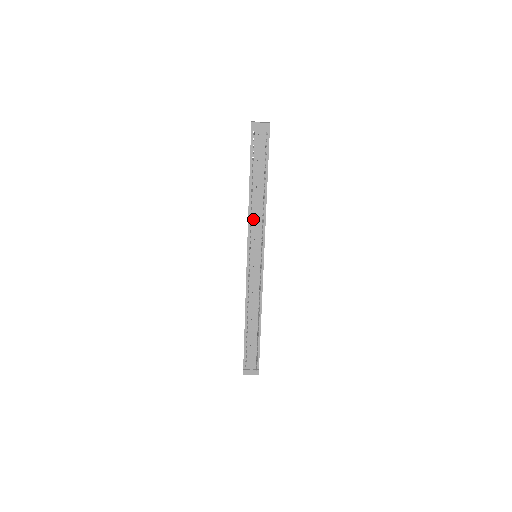
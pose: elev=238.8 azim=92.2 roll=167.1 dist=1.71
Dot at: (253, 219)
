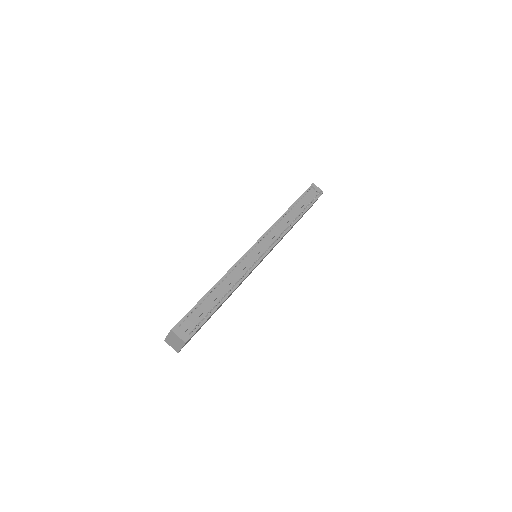
Dot at: (277, 226)
